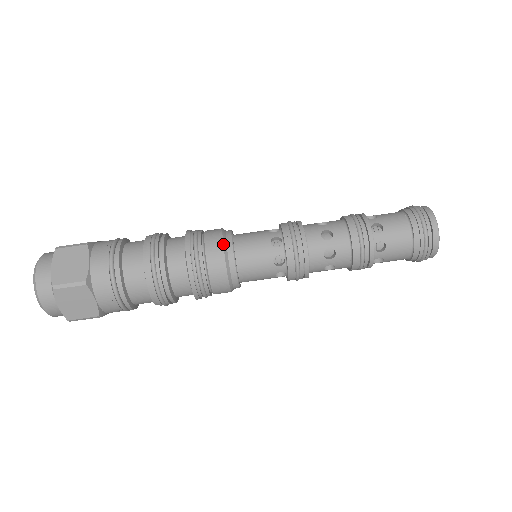
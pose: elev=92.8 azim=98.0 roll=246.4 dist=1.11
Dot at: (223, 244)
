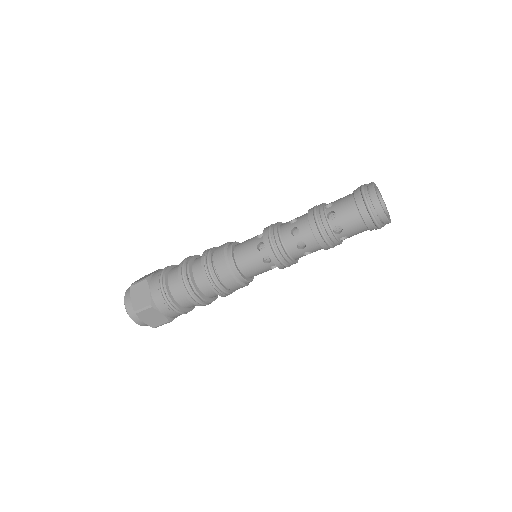
Dot at: (225, 259)
